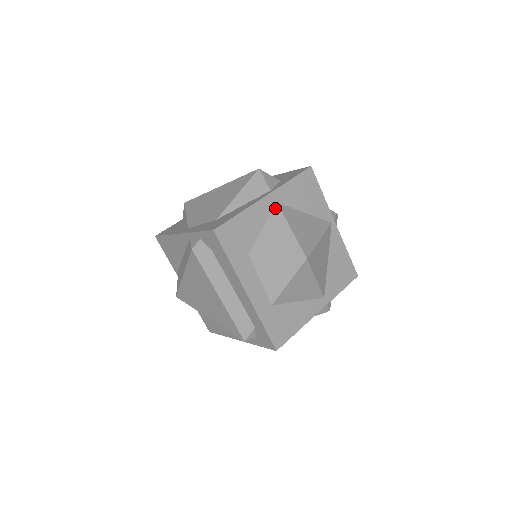
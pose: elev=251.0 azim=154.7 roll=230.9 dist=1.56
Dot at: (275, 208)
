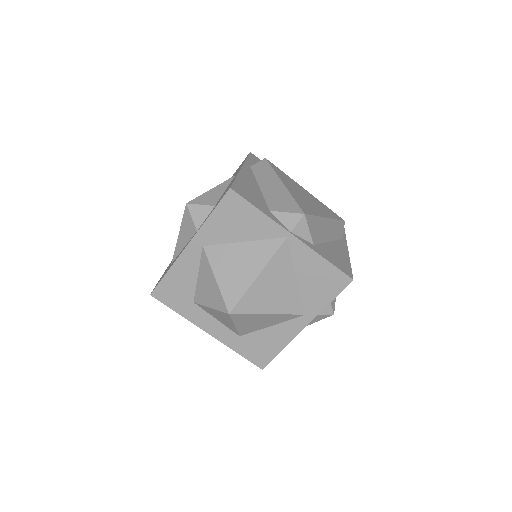
Dot at: (202, 253)
